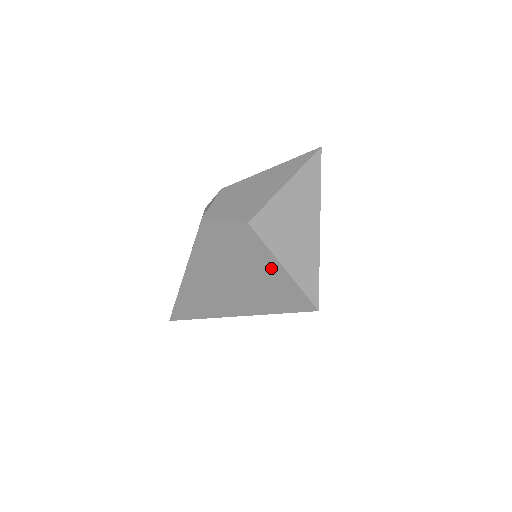
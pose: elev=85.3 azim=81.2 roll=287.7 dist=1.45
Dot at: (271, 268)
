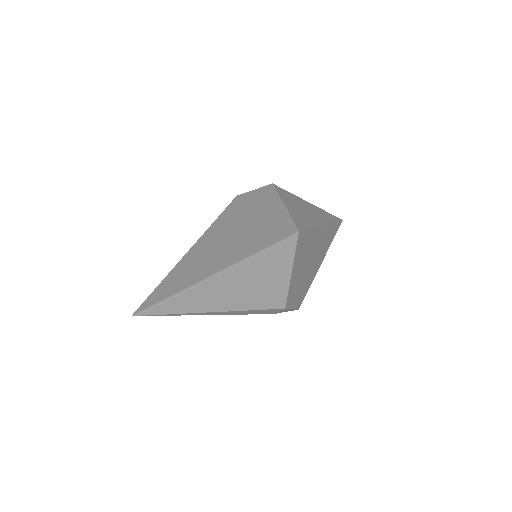
Dot at: (273, 211)
